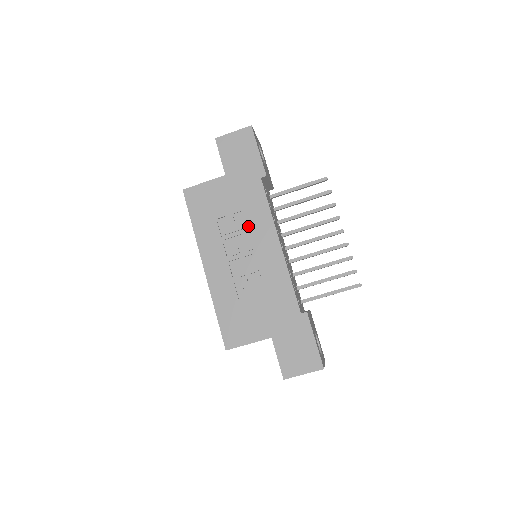
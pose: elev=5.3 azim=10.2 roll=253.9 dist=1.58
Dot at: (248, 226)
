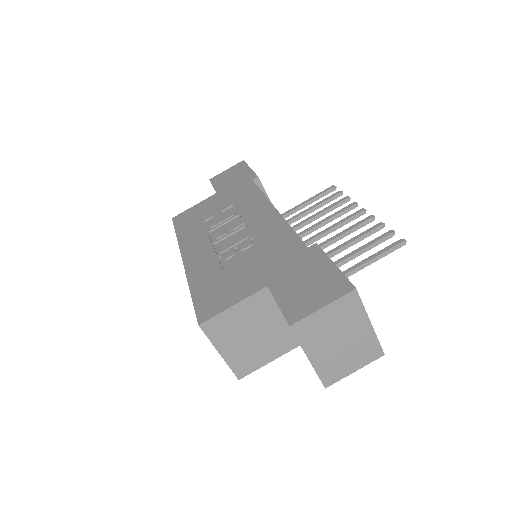
Dot at: (238, 211)
